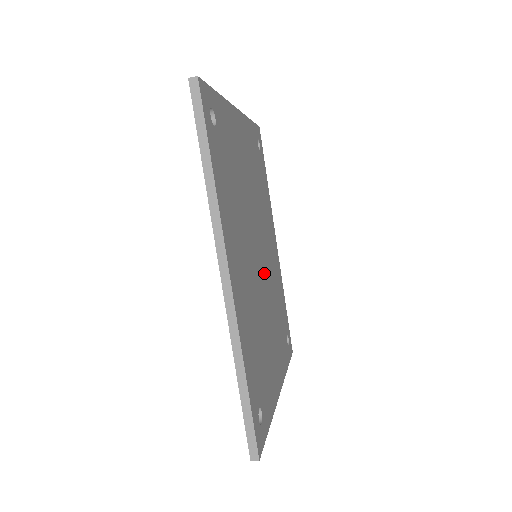
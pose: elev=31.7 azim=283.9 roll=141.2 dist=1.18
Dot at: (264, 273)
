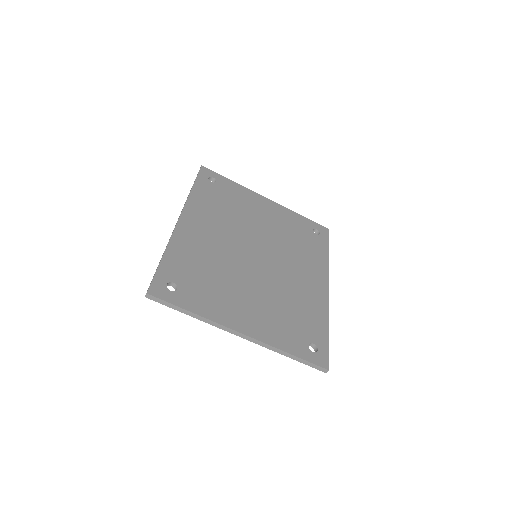
Dot at: (263, 267)
